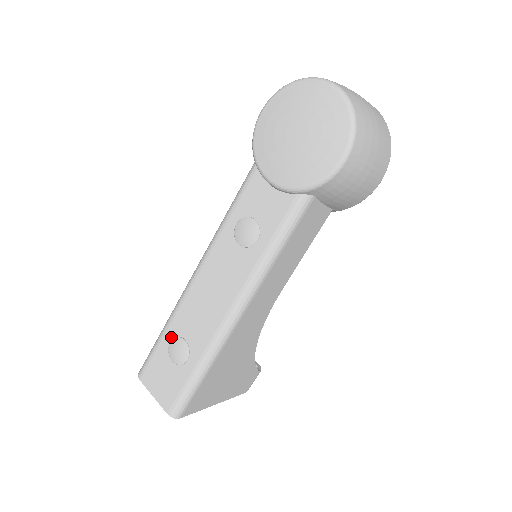
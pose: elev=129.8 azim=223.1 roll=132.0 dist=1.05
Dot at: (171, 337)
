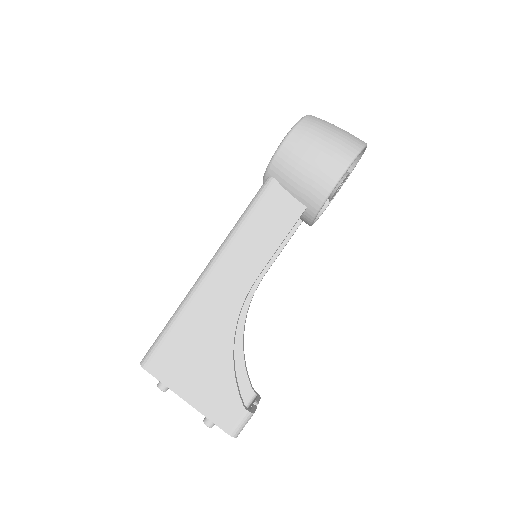
Dot at: occluded
